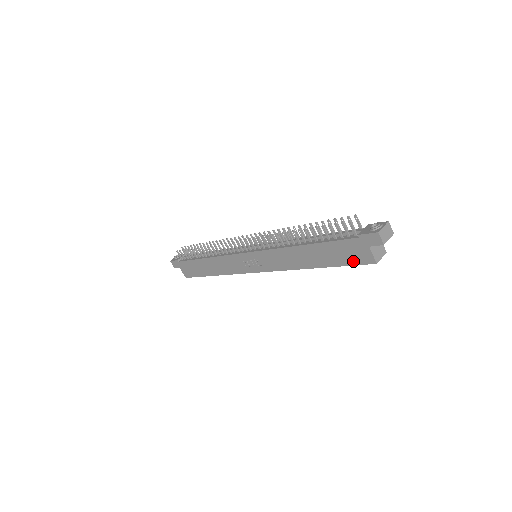
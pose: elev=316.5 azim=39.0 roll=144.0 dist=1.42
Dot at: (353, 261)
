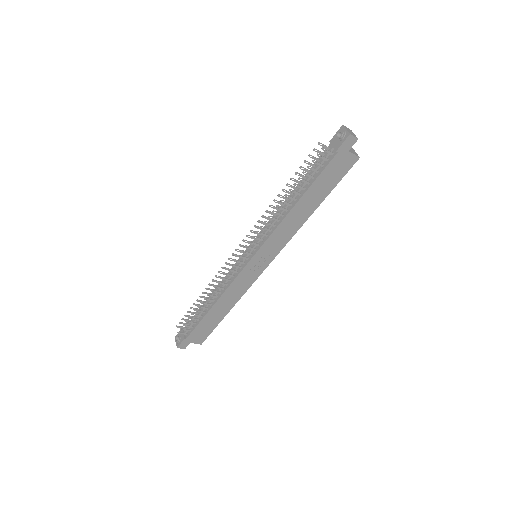
Dot at: (342, 174)
